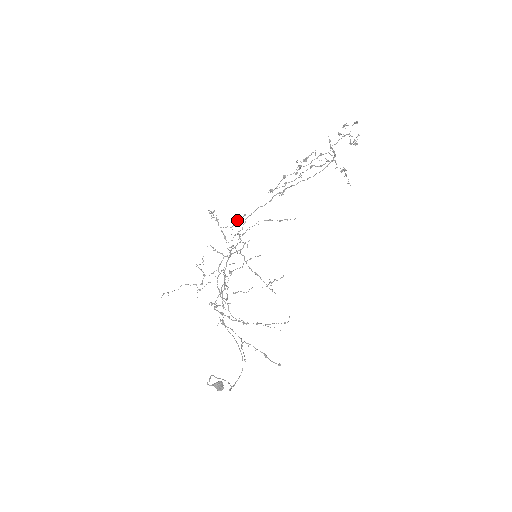
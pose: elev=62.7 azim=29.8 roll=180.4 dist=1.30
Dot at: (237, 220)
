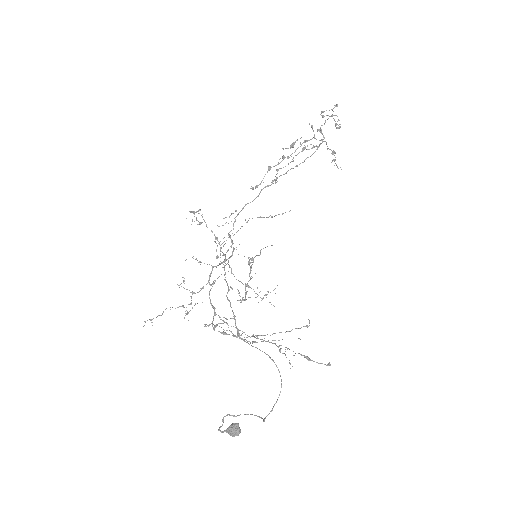
Dot at: (229, 216)
